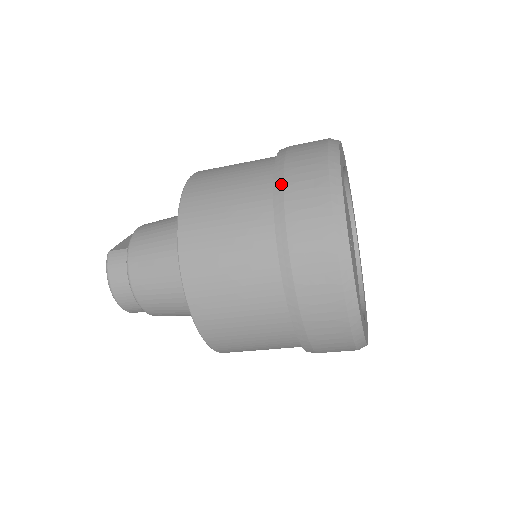
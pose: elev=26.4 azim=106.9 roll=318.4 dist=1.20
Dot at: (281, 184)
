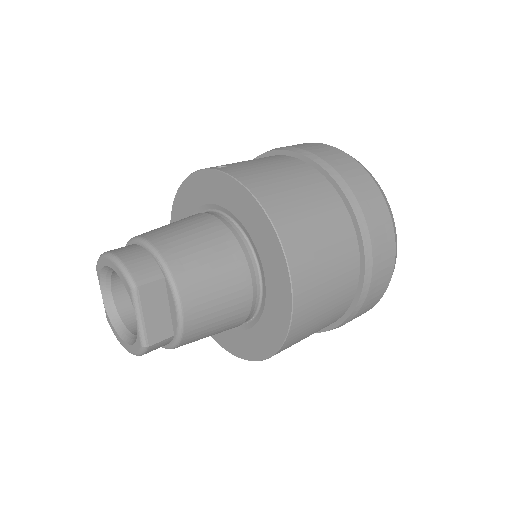
Dot at: (355, 315)
